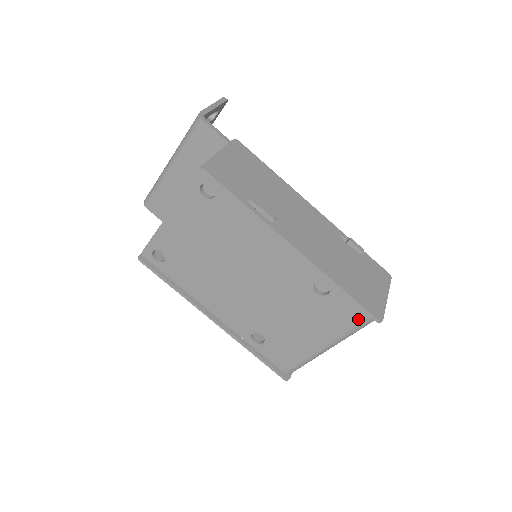
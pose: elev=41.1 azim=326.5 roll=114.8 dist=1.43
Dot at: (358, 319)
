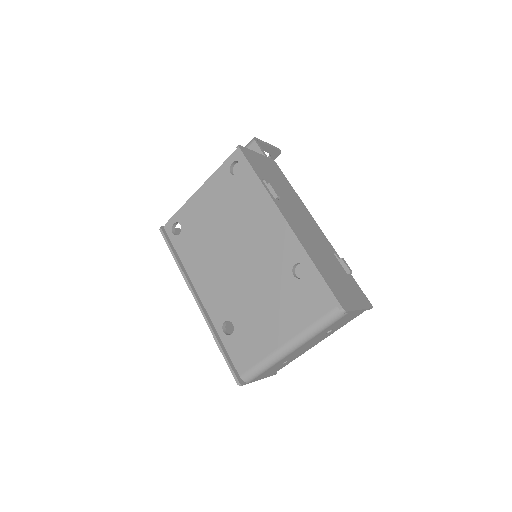
Dot at: (324, 309)
